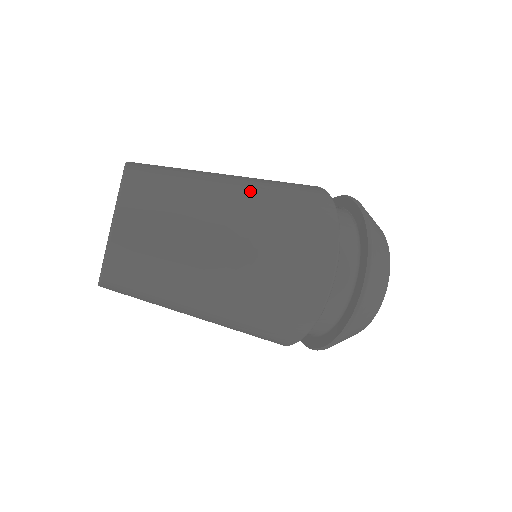
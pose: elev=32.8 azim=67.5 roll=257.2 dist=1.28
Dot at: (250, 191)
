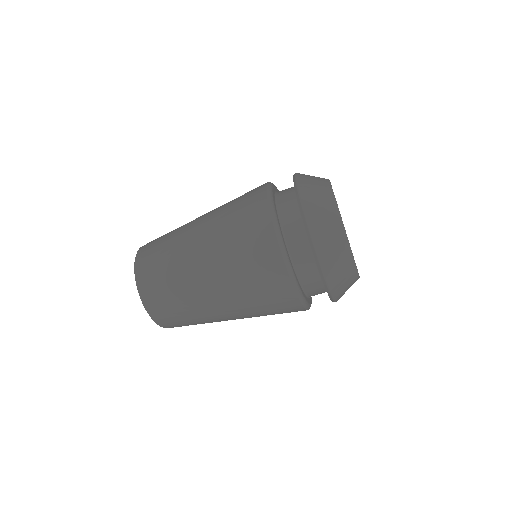
Dot at: occluded
